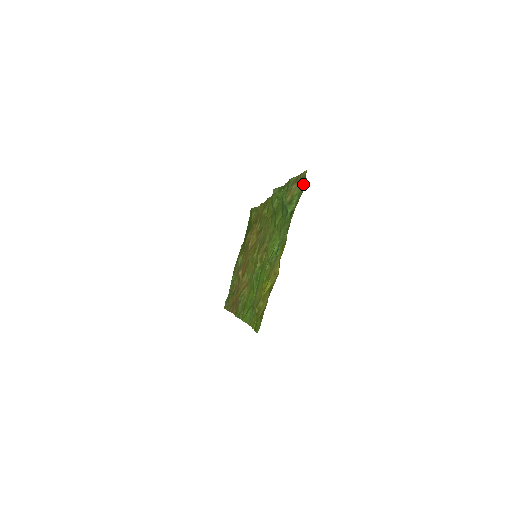
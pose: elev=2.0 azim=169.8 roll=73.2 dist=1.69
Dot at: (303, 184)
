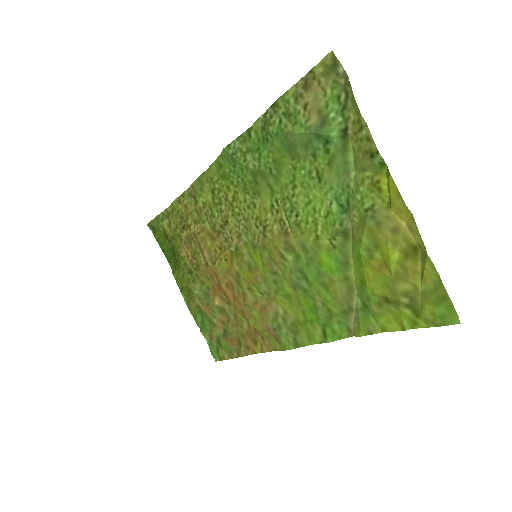
Dot at: (336, 77)
